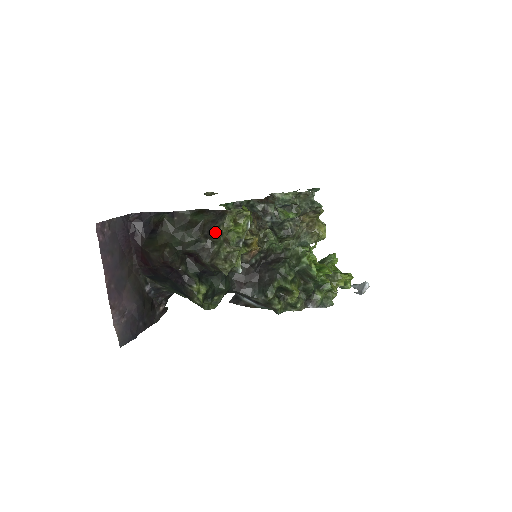
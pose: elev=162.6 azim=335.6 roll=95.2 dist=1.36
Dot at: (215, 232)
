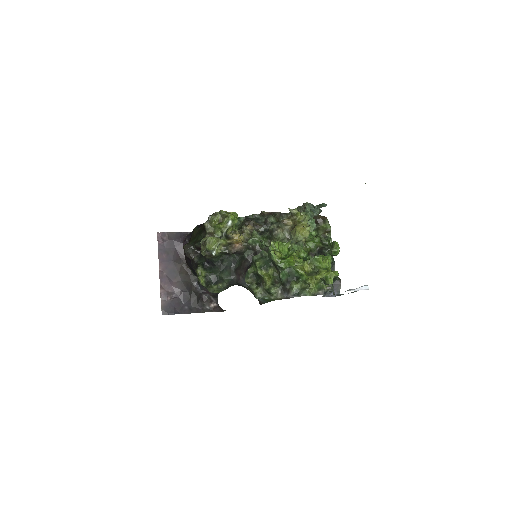
Dot at: (205, 229)
